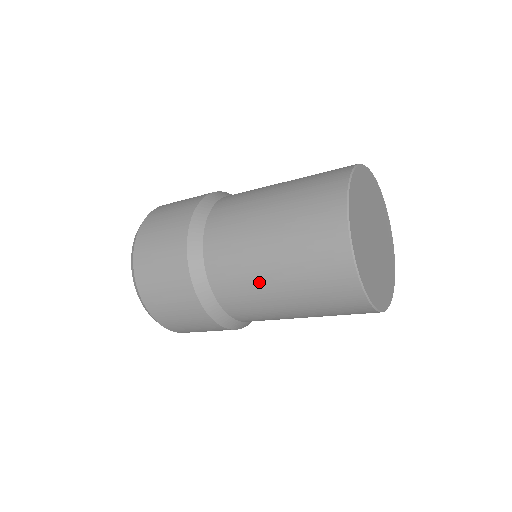
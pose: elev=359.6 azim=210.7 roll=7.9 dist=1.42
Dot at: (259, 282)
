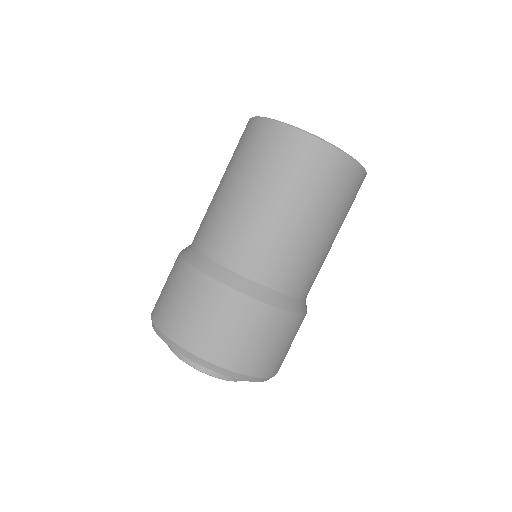
Dot at: (280, 230)
